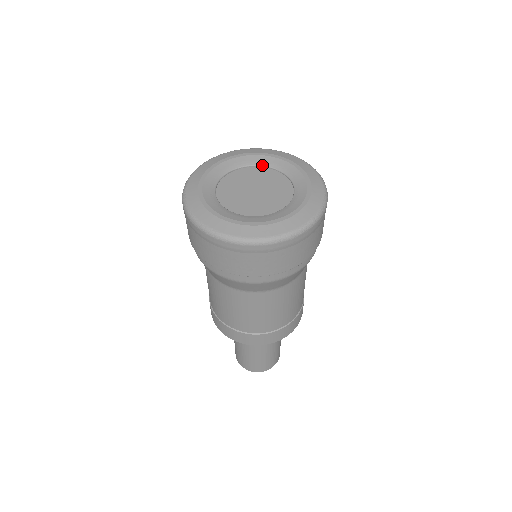
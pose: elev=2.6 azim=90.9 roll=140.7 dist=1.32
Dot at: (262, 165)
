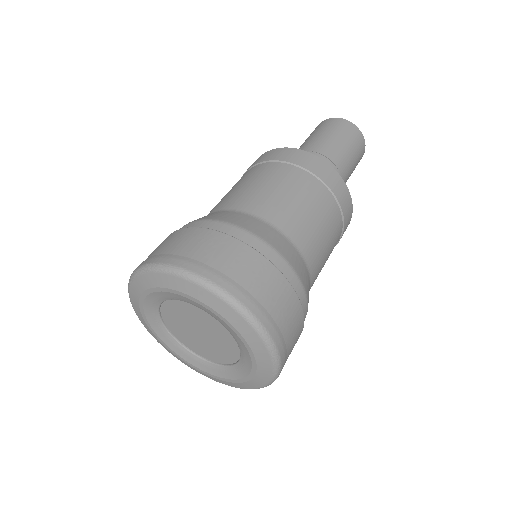
Dot at: (204, 311)
